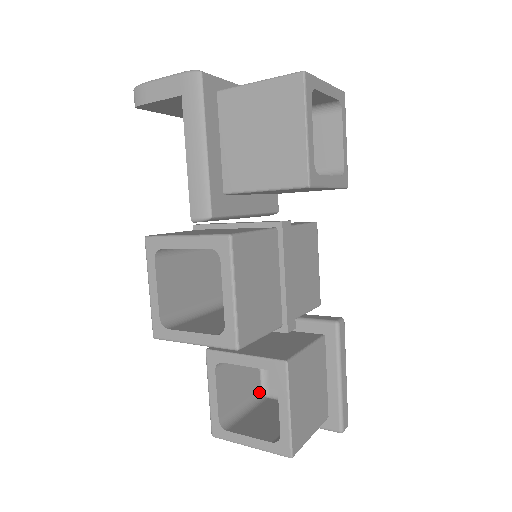
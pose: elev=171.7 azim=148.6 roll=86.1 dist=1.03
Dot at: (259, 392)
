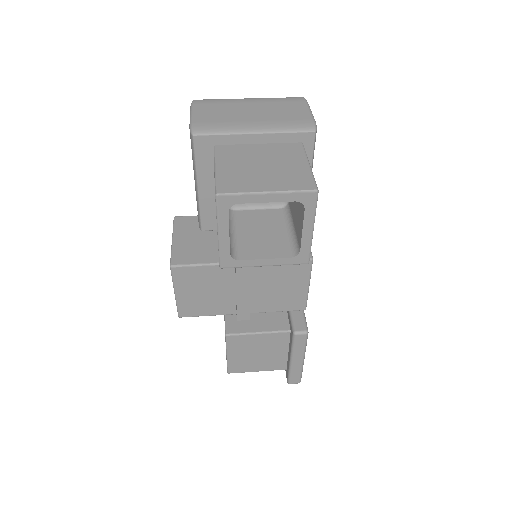
Dot at: occluded
